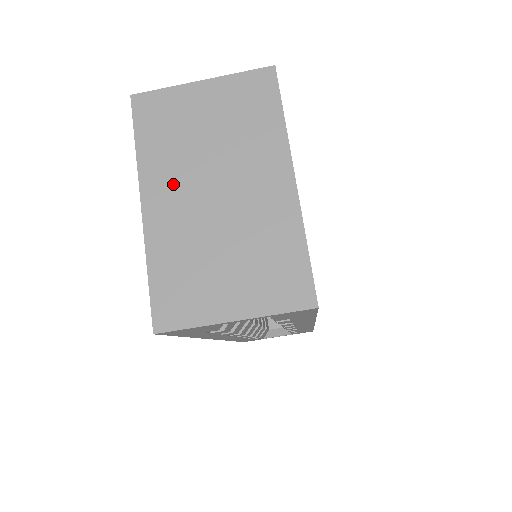
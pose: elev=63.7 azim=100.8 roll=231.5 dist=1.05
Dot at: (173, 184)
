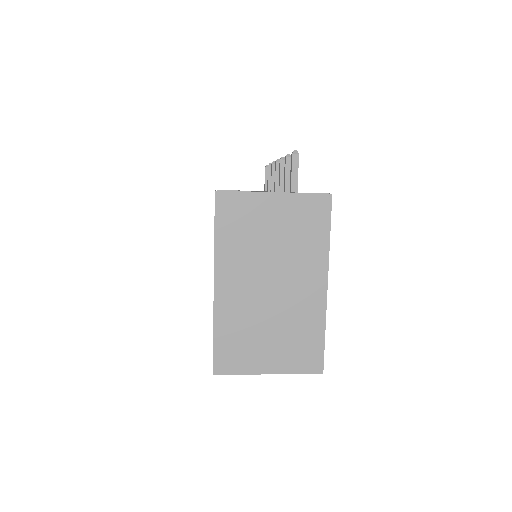
Dot at: (240, 273)
